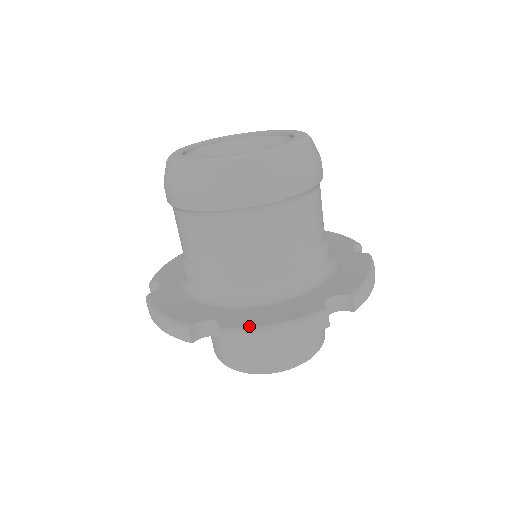
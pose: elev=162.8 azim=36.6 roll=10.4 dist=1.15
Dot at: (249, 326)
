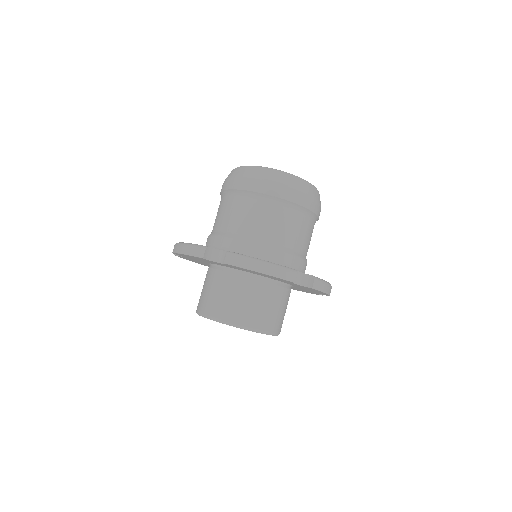
Dot at: occluded
